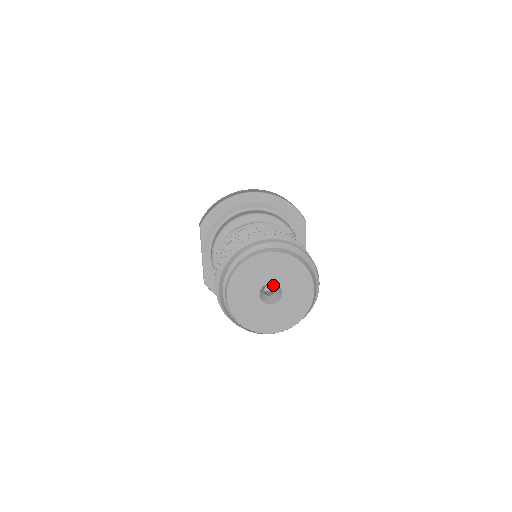
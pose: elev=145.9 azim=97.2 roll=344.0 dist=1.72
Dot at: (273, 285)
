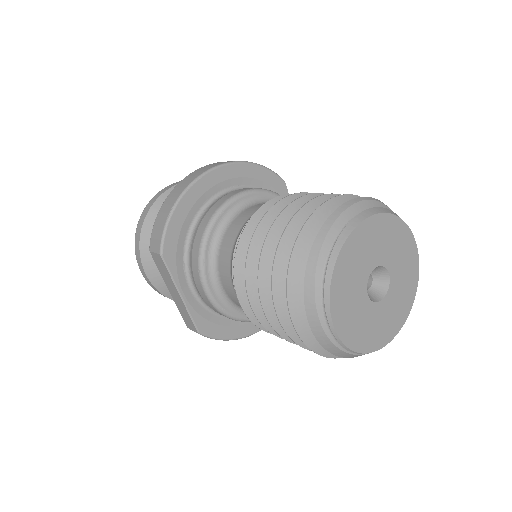
Dot at: occluded
